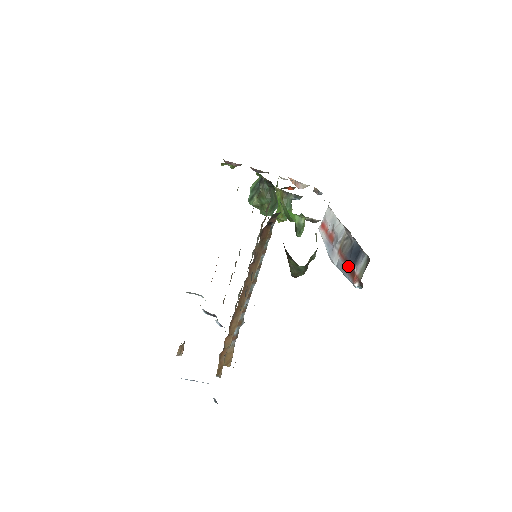
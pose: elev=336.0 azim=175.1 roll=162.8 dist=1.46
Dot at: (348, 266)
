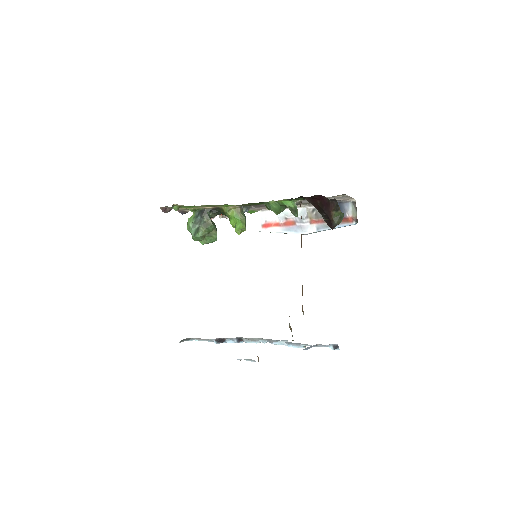
Dot at: occluded
